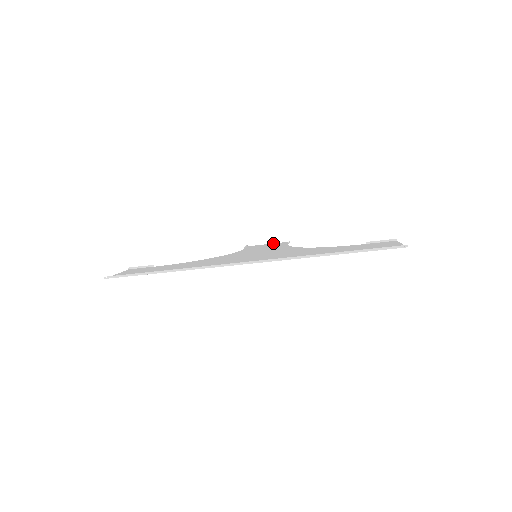
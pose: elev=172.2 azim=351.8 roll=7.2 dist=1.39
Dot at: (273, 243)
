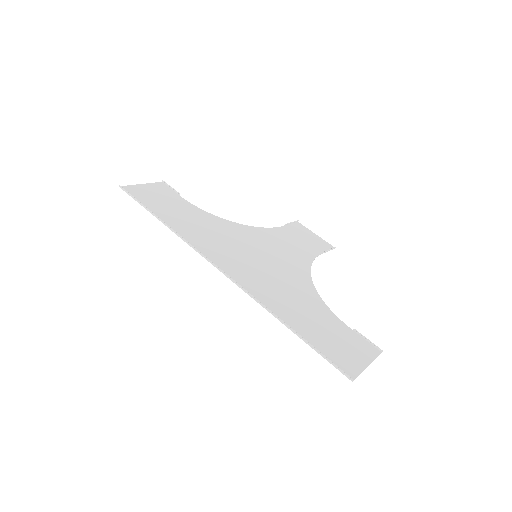
Dot at: (320, 237)
